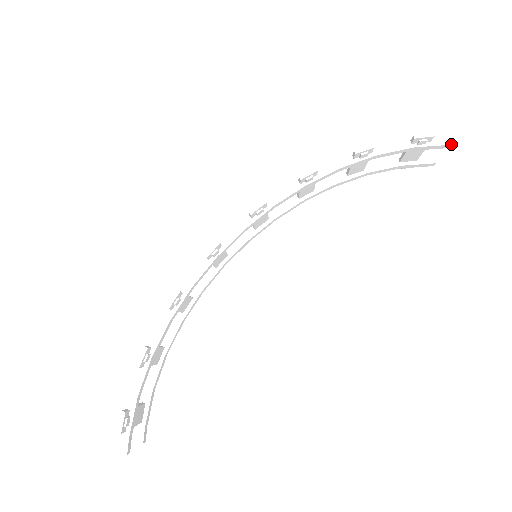
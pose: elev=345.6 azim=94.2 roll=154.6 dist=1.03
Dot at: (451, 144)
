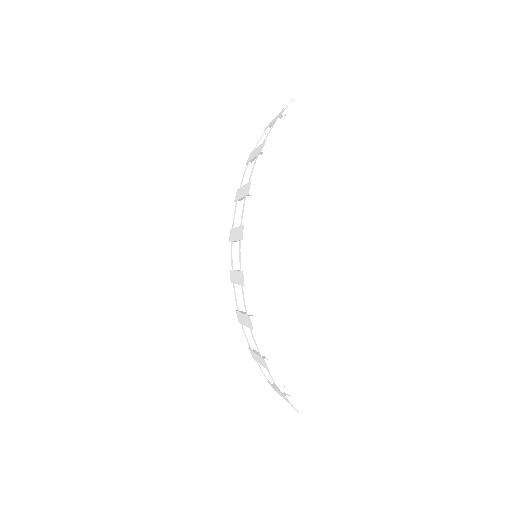
Dot at: occluded
